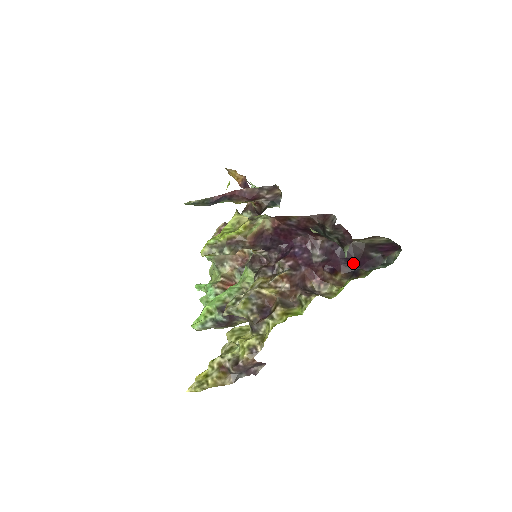
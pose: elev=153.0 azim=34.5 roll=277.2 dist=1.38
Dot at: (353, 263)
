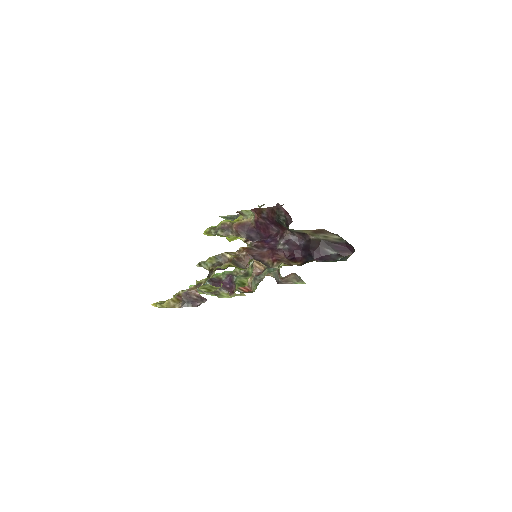
Dot at: (309, 254)
